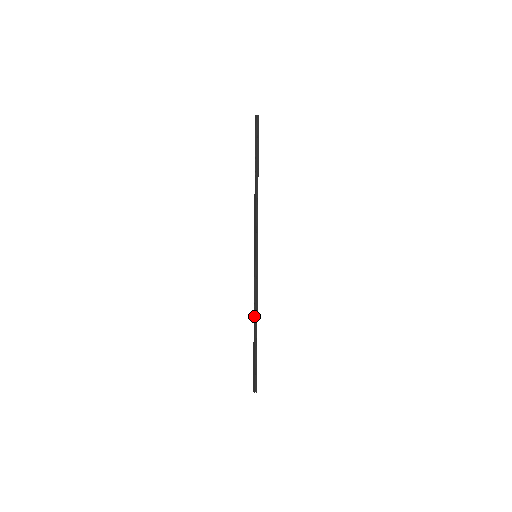
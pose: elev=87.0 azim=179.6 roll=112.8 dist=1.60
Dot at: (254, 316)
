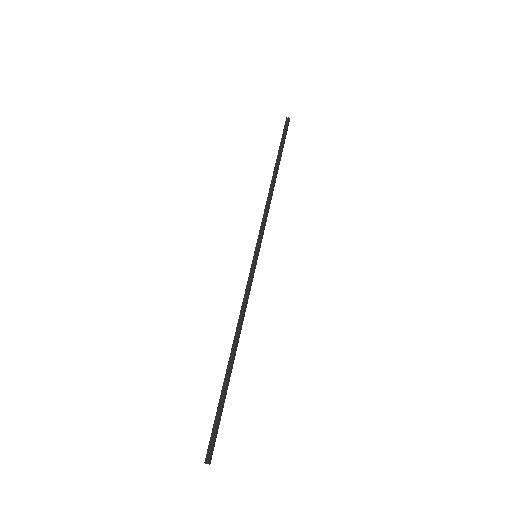
Dot at: (235, 335)
